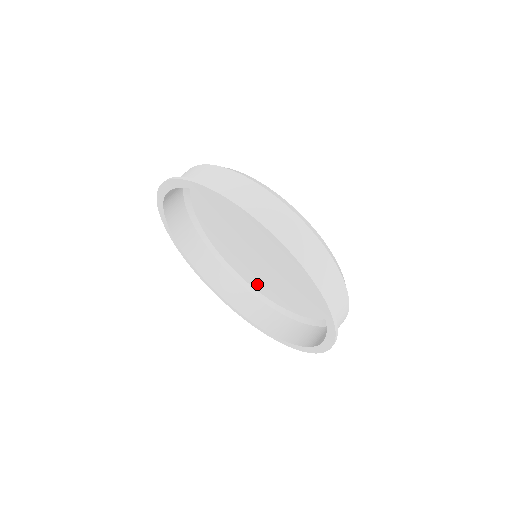
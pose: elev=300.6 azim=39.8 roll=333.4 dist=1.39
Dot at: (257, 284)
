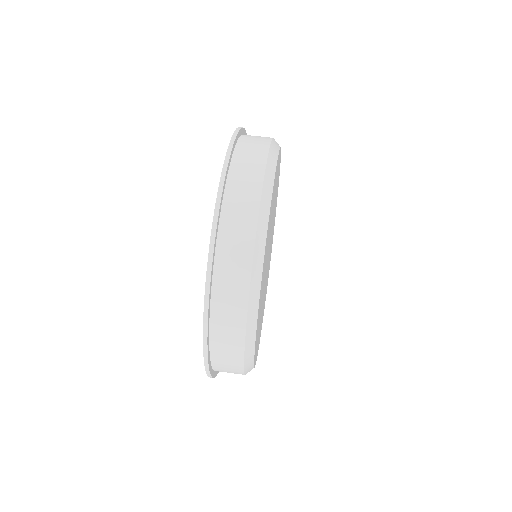
Dot at: occluded
